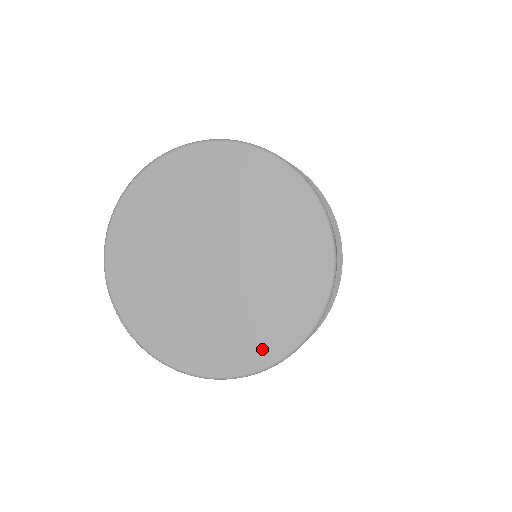
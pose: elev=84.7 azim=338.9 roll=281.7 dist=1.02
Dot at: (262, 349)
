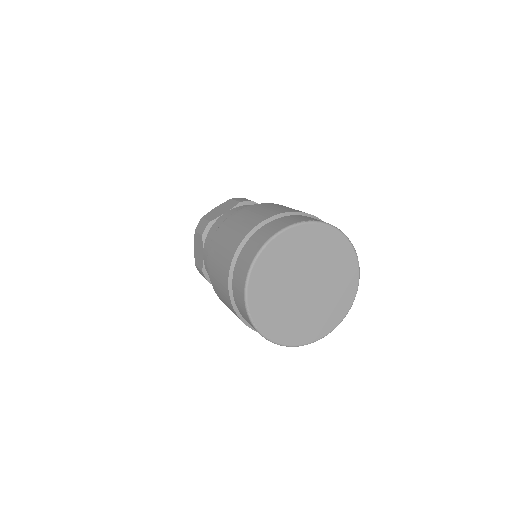
Dot at: (320, 331)
